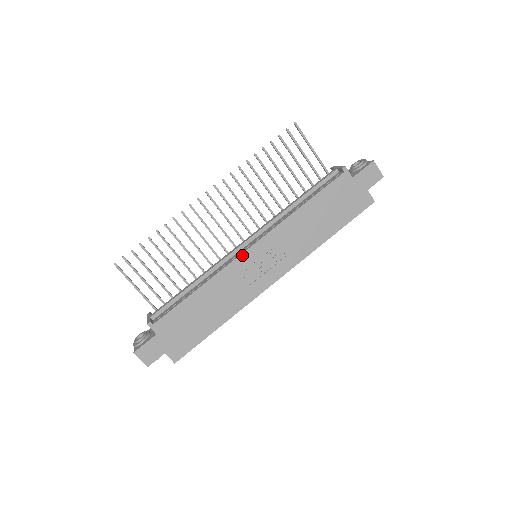
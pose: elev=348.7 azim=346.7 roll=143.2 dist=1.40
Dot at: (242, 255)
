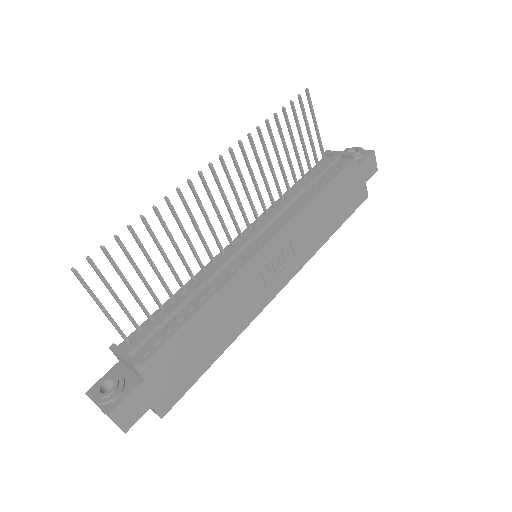
Dot at: (256, 256)
